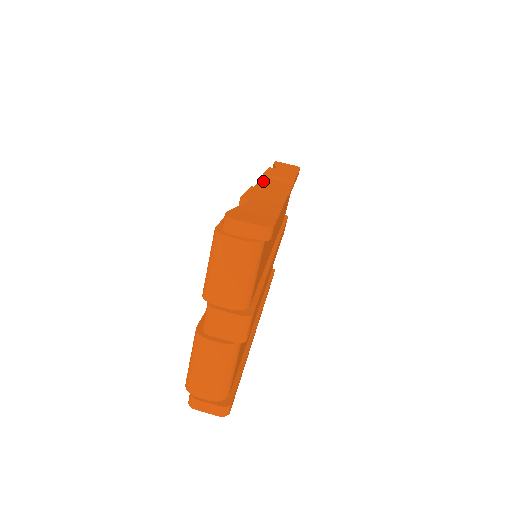
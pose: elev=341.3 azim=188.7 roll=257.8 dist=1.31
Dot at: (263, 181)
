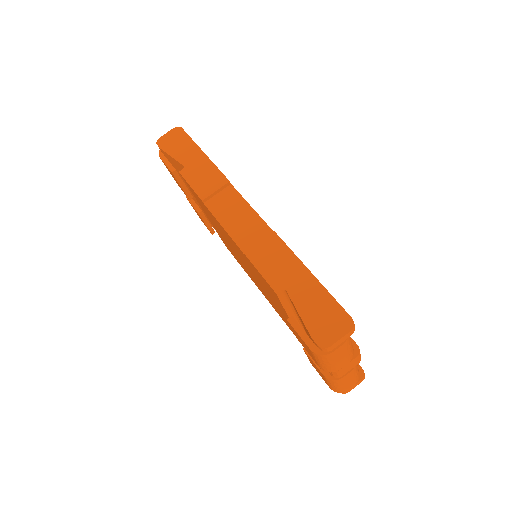
Dot at: (217, 214)
